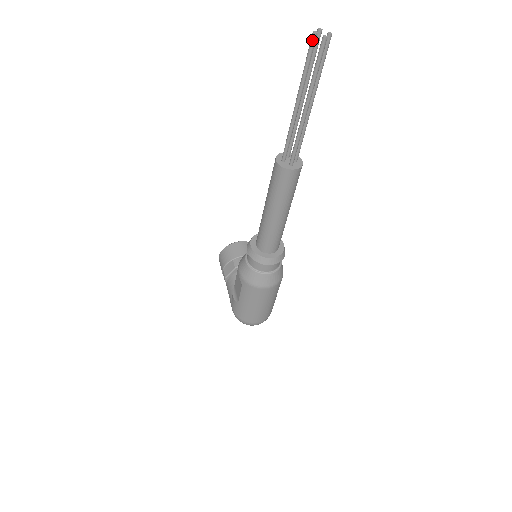
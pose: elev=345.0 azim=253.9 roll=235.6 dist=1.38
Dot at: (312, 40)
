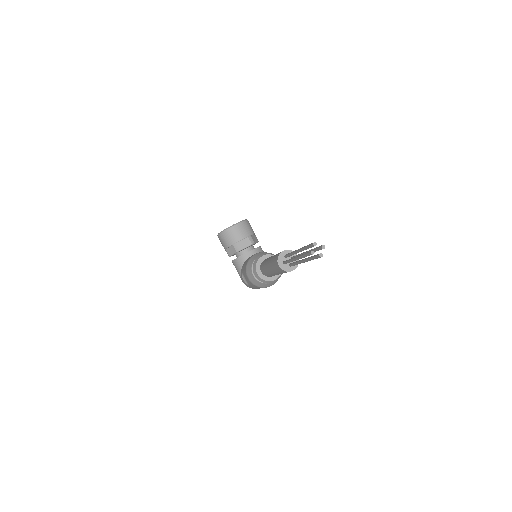
Dot at: occluded
